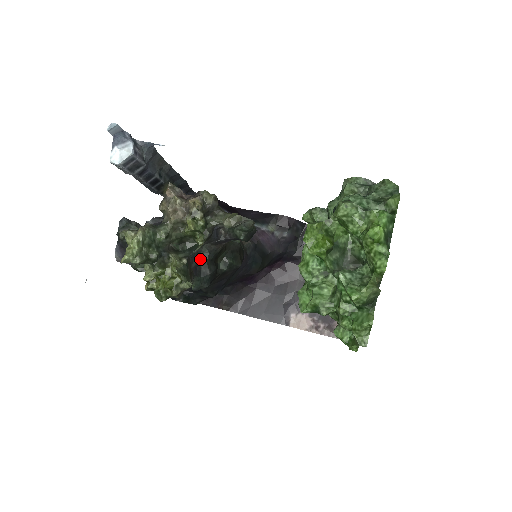
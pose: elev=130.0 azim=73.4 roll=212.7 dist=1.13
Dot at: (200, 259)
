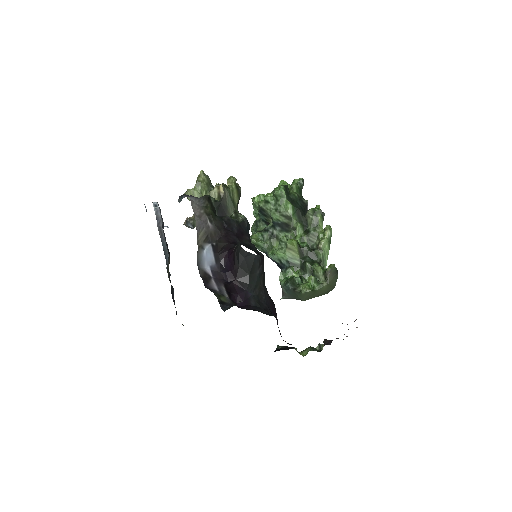
Dot at: occluded
